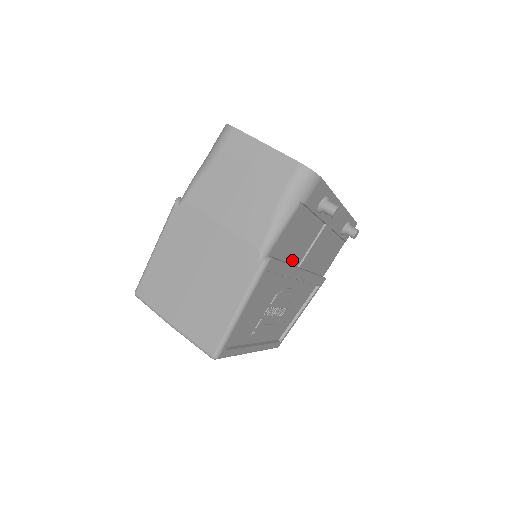
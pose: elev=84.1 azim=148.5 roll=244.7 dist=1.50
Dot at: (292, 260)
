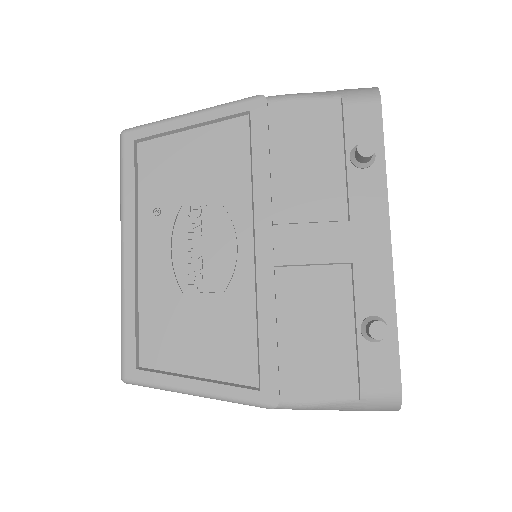
Dot at: occluded
